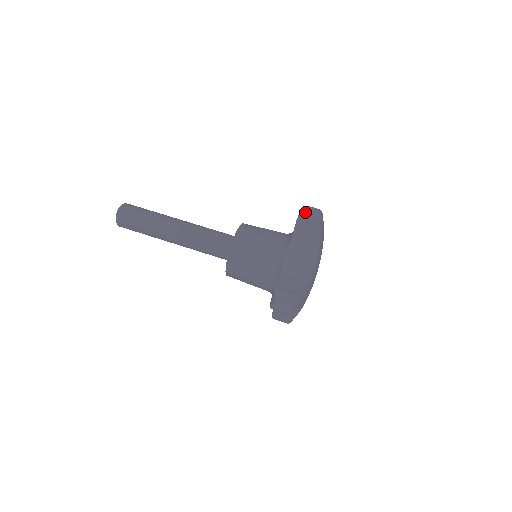
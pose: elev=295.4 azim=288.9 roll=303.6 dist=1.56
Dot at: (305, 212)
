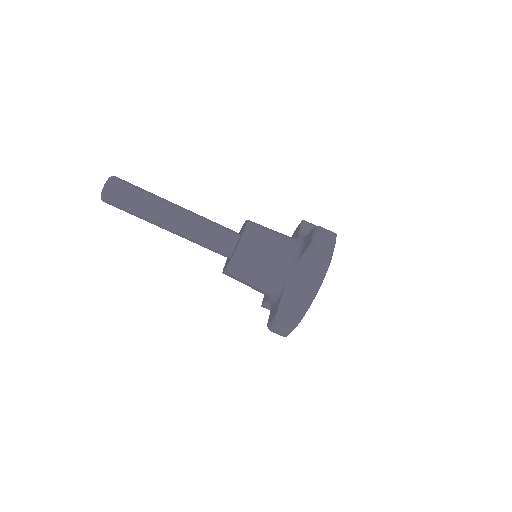
Dot at: (320, 239)
